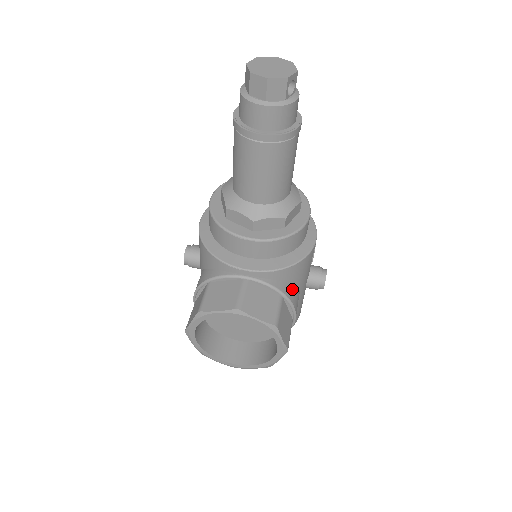
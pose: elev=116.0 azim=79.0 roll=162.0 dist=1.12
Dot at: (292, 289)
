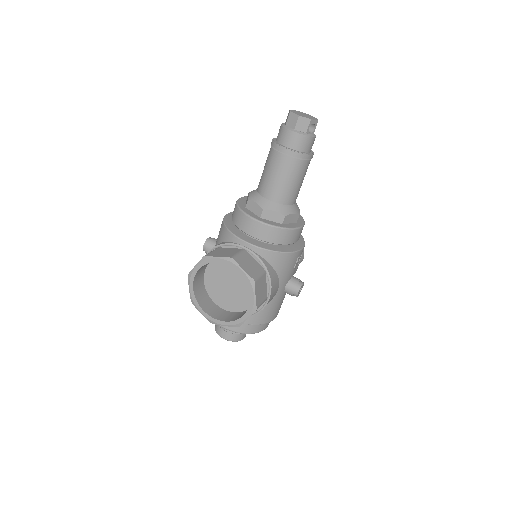
Dot at: (274, 274)
